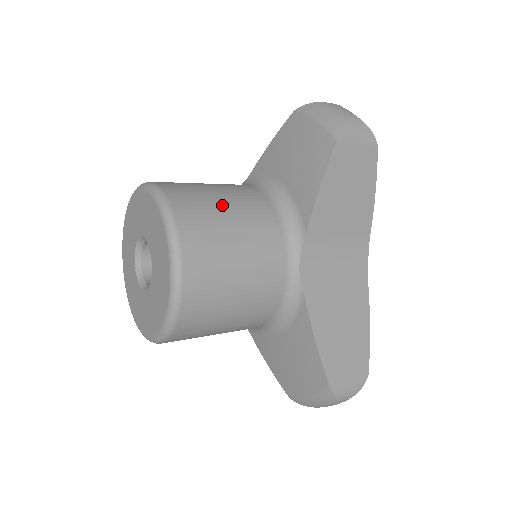
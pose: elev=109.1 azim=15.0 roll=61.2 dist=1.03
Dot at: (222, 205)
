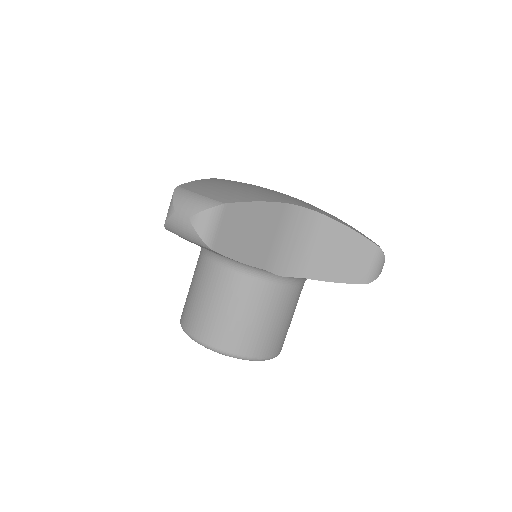
Dot at: (219, 310)
